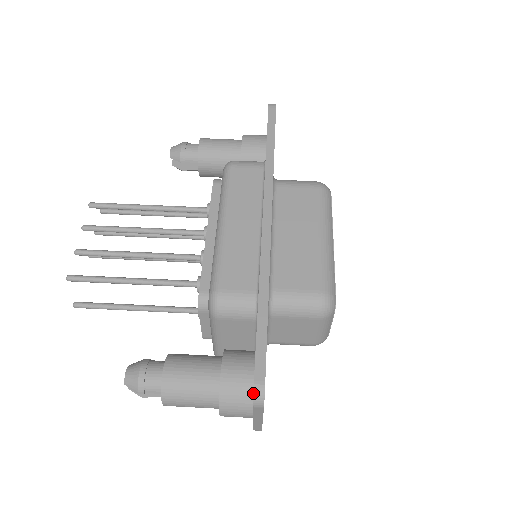
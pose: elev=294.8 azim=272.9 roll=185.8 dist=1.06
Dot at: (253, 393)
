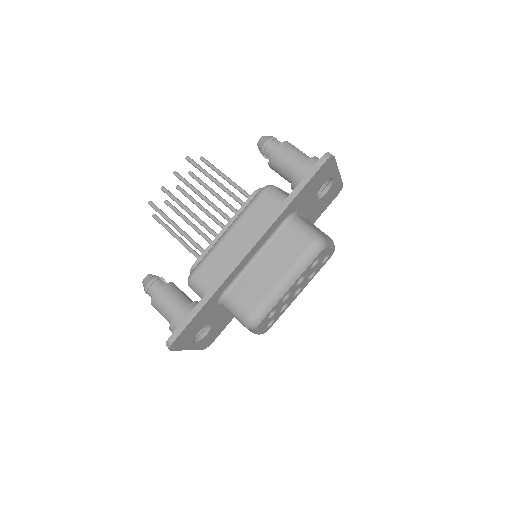
Dot at: (166, 342)
